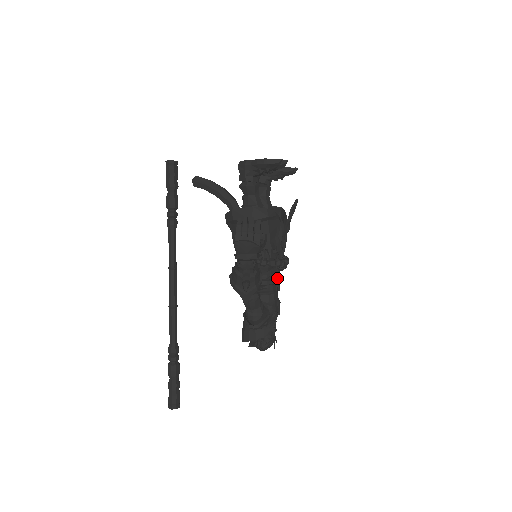
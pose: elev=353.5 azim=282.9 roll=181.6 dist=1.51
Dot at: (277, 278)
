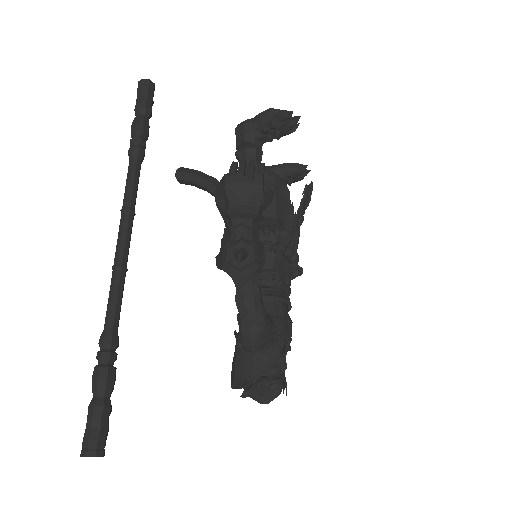
Dot at: (287, 283)
